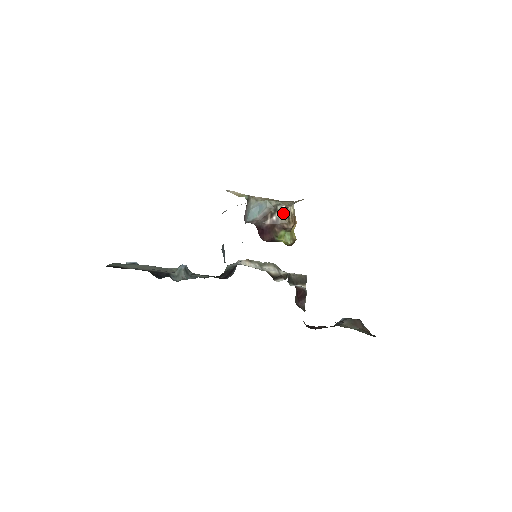
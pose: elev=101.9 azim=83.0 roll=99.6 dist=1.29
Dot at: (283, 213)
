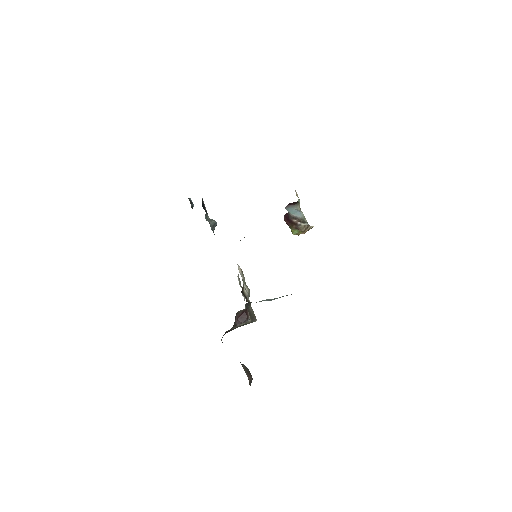
Dot at: (306, 225)
